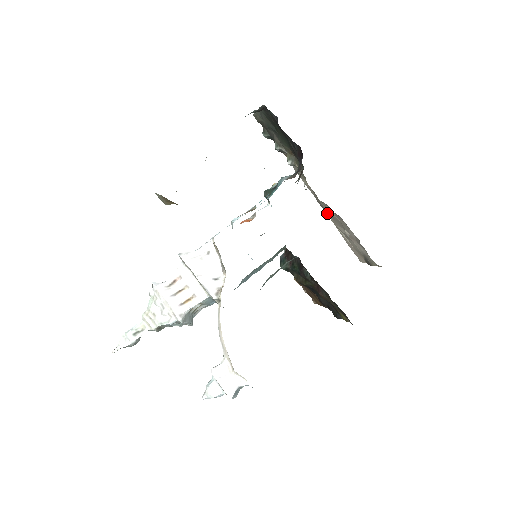
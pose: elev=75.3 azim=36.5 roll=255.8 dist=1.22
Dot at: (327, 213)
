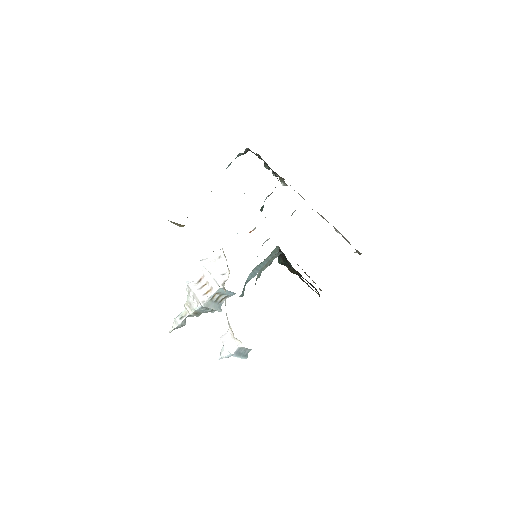
Dot at: occluded
